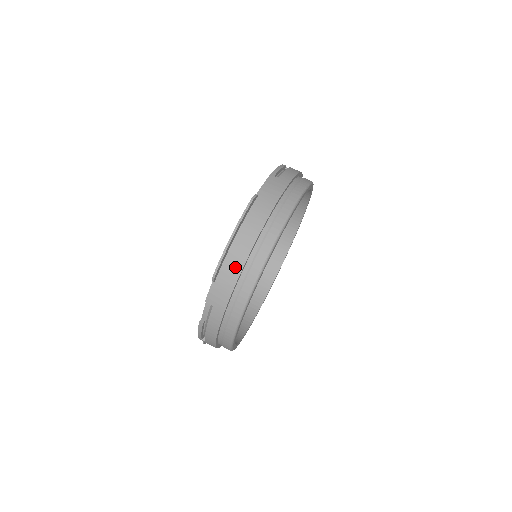
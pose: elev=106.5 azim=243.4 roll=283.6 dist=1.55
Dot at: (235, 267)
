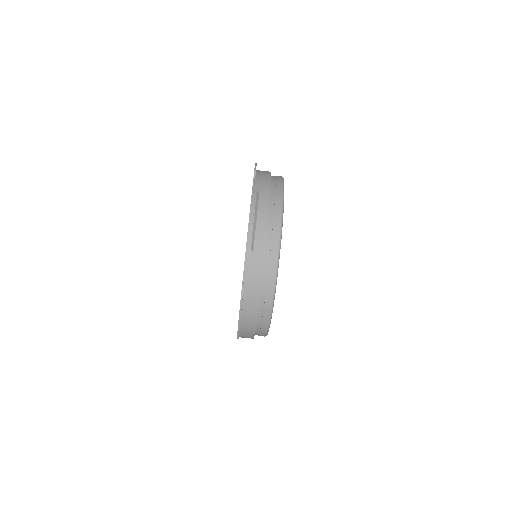
Dot at: (250, 329)
